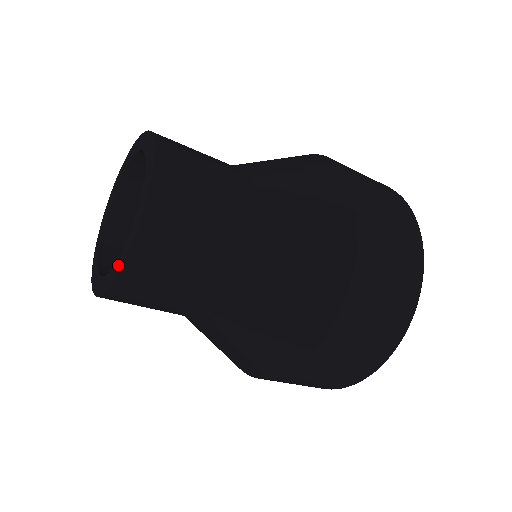
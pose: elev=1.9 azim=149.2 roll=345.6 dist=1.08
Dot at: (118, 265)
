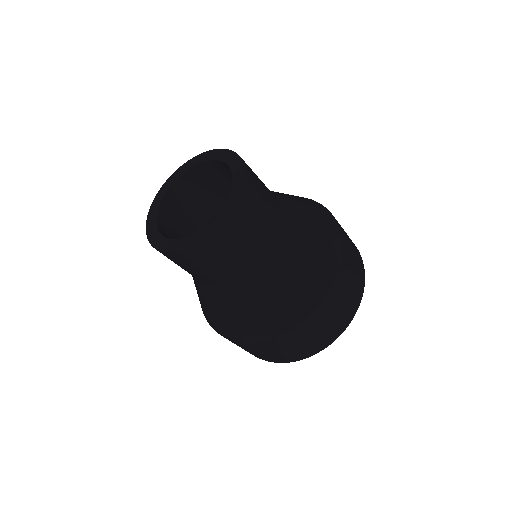
Dot at: (224, 214)
